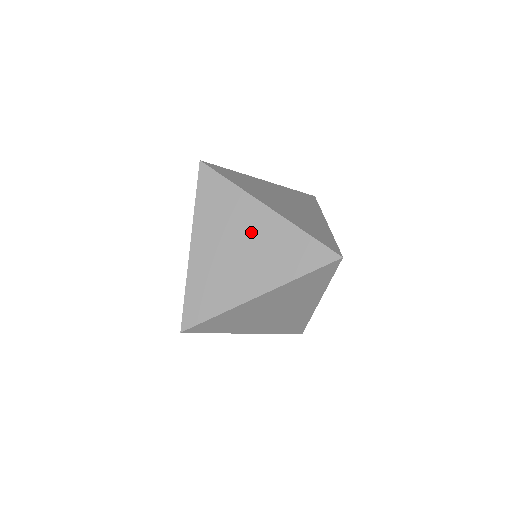
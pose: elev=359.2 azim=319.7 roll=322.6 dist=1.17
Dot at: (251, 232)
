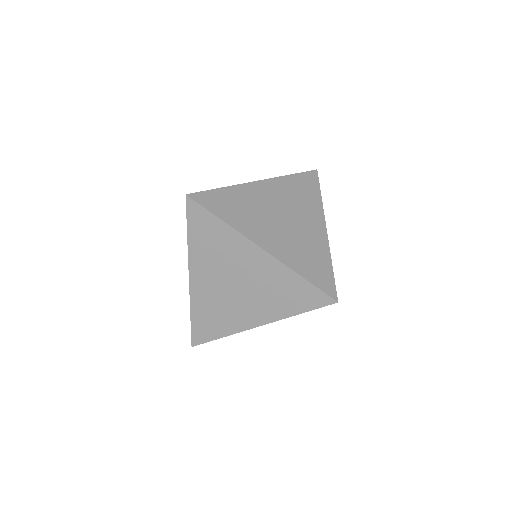
Dot at: (247, 271)
